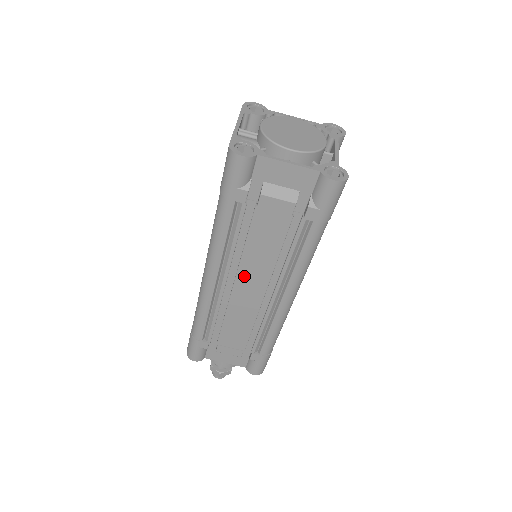
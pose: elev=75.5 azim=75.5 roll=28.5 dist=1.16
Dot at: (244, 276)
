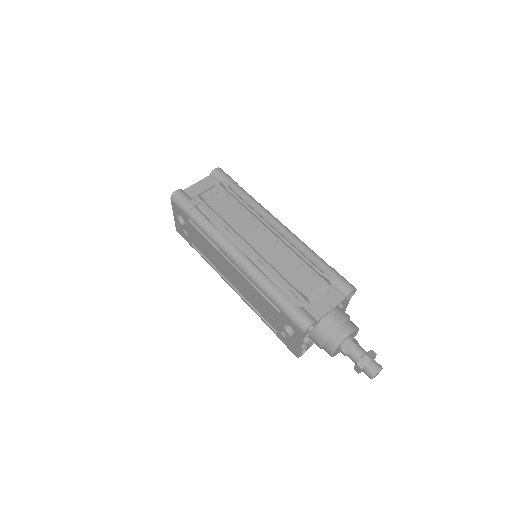
Dot at: (245, 233)
